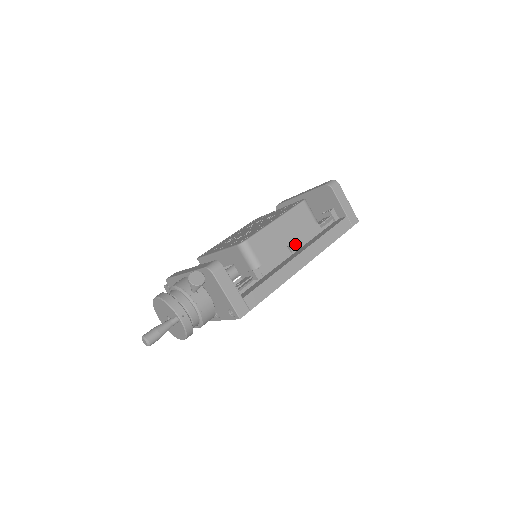
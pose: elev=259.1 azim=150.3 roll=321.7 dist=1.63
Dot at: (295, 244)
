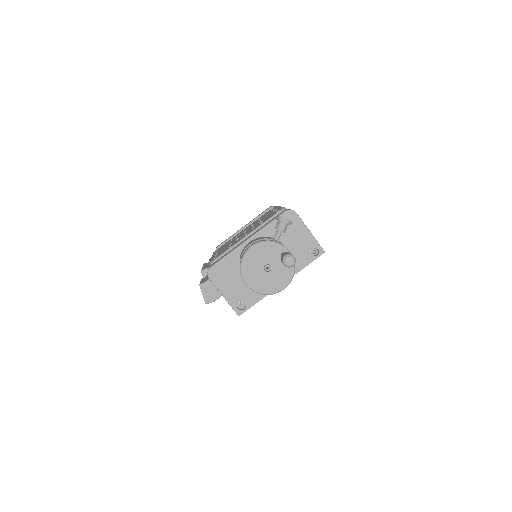
Dot at: occluded
